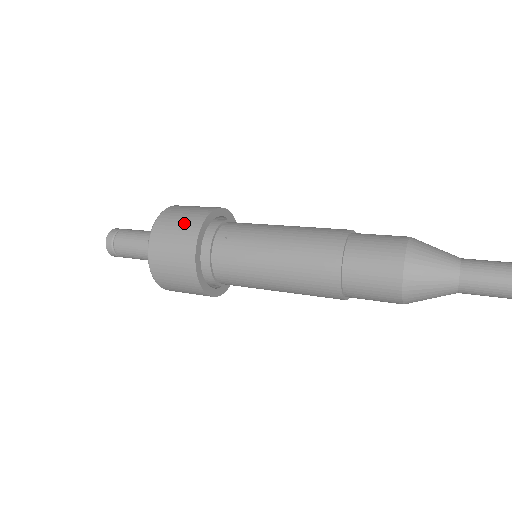
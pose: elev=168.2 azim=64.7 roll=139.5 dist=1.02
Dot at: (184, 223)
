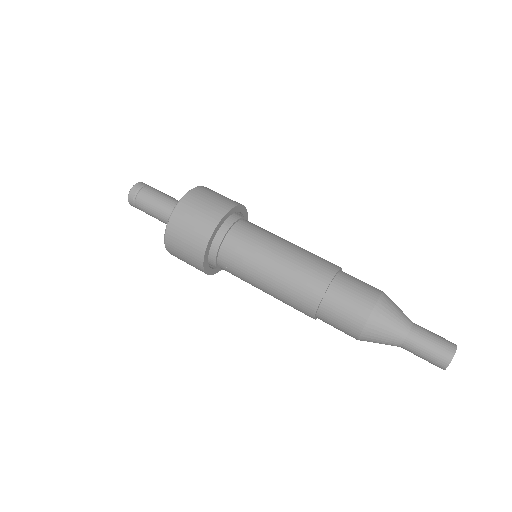
Dot at: (188, 258)
